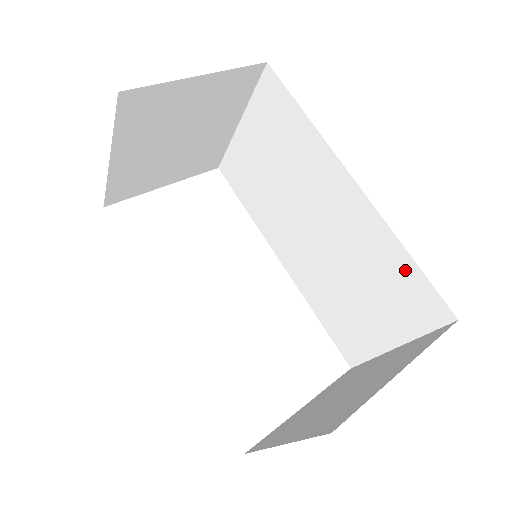
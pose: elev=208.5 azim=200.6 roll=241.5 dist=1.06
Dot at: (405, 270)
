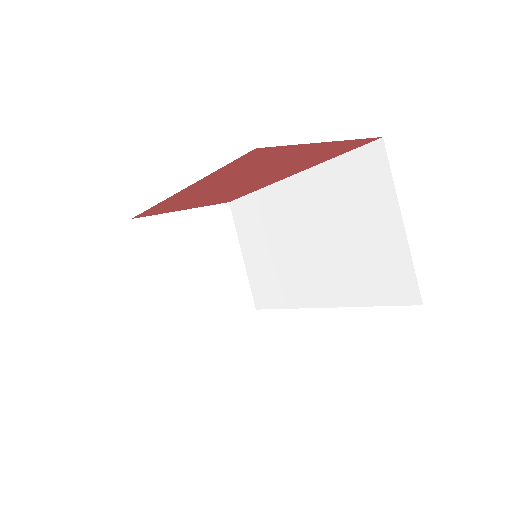
Dot at: (344, 168)
